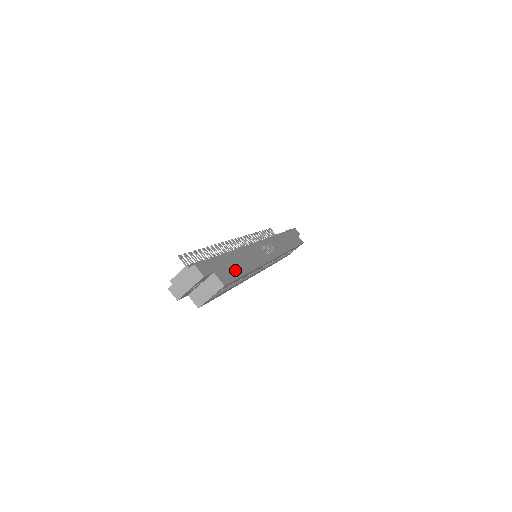
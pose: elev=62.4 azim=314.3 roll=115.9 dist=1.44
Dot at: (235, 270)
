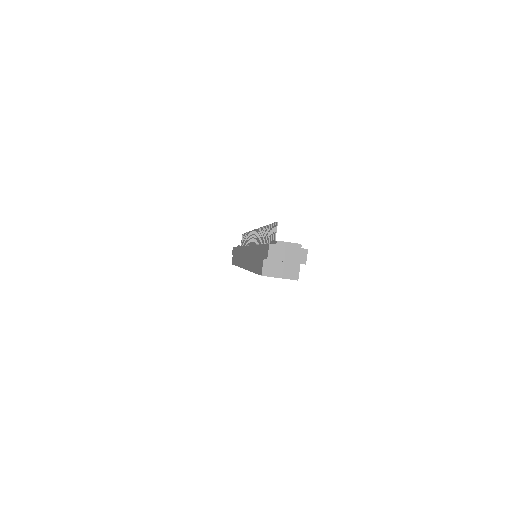
Dot at: occluded
